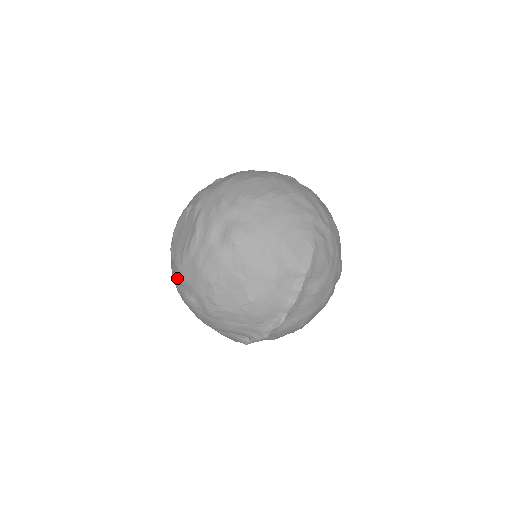
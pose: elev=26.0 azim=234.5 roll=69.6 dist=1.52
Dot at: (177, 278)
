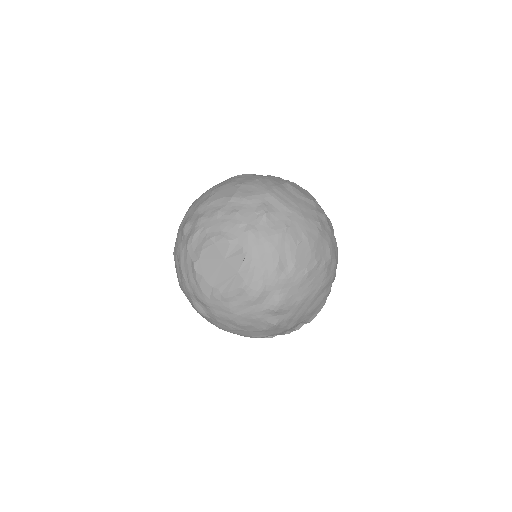
Dot at: (197, 296)
